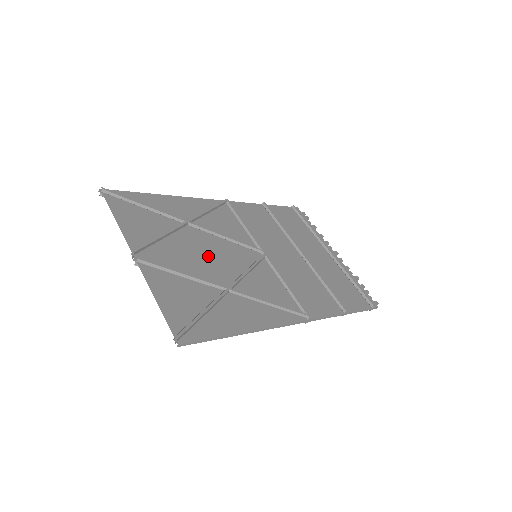
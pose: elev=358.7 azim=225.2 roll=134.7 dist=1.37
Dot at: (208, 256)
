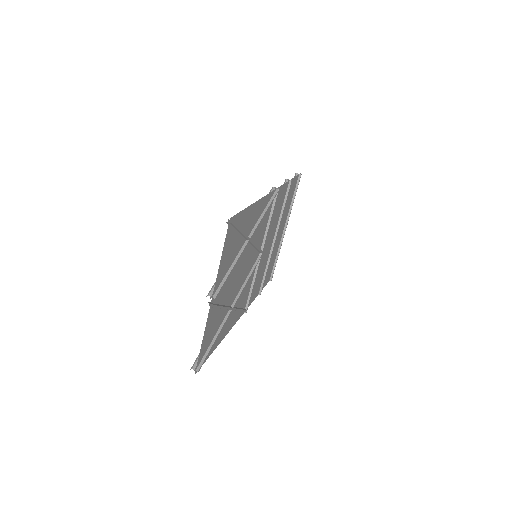
Dot at: (239, 275)
